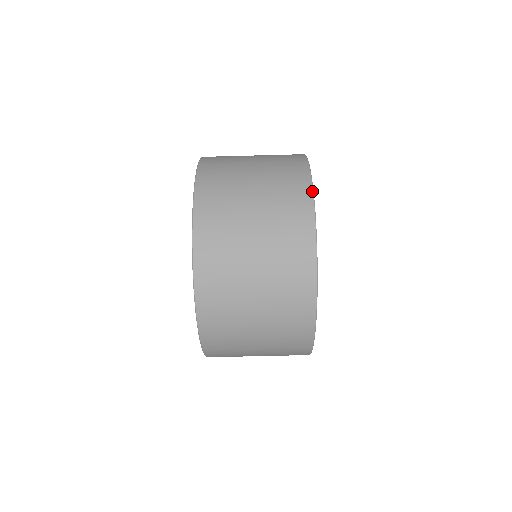
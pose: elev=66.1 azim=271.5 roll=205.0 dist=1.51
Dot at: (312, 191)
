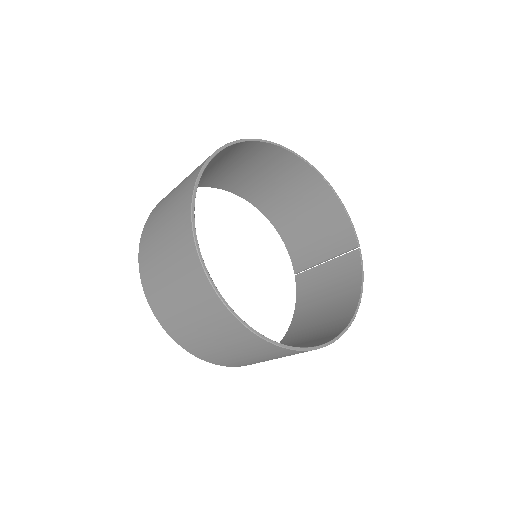
Dot at: (259, 338)
